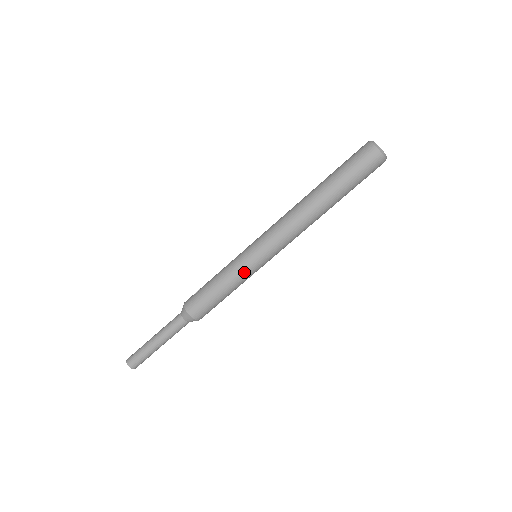
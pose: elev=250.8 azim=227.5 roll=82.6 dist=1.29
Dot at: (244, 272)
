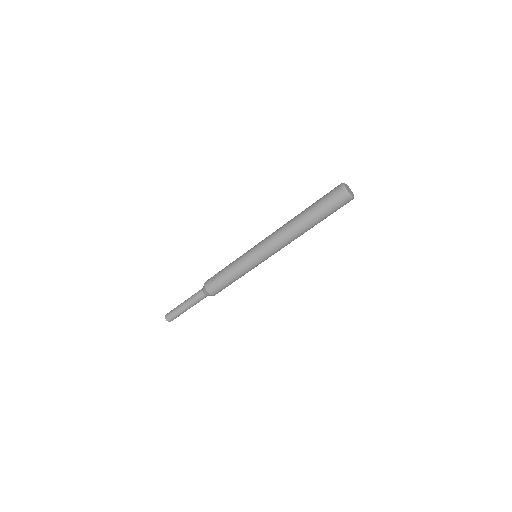
Dot at: (248, 269)
